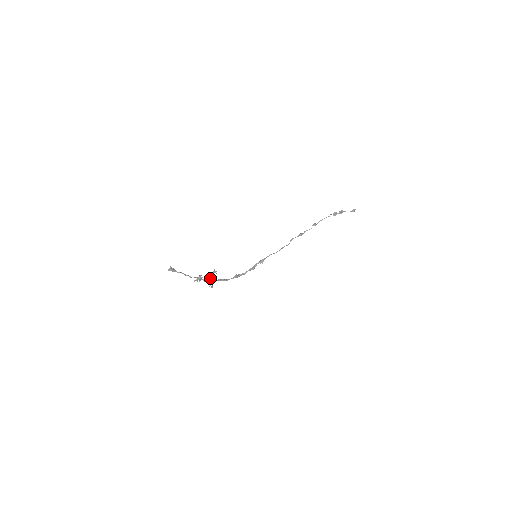
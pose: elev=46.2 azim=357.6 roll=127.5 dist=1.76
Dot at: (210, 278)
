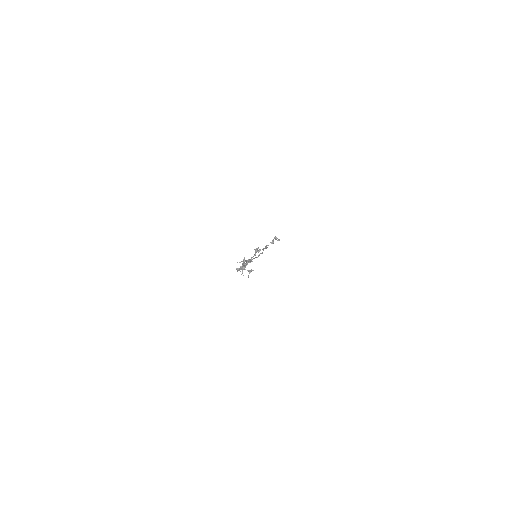
Dot at: occluded
